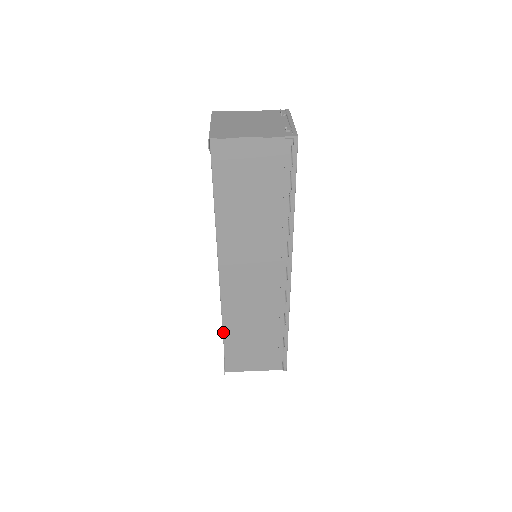
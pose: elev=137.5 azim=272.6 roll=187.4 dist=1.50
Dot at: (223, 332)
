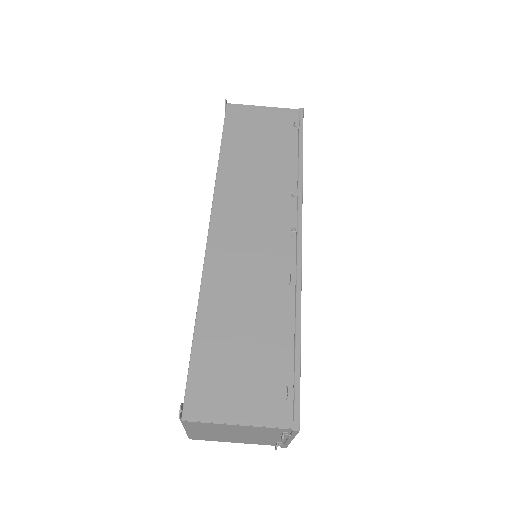
Dot at: occluded
